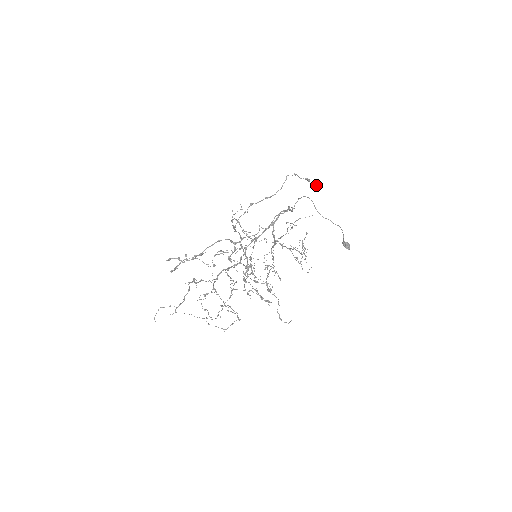
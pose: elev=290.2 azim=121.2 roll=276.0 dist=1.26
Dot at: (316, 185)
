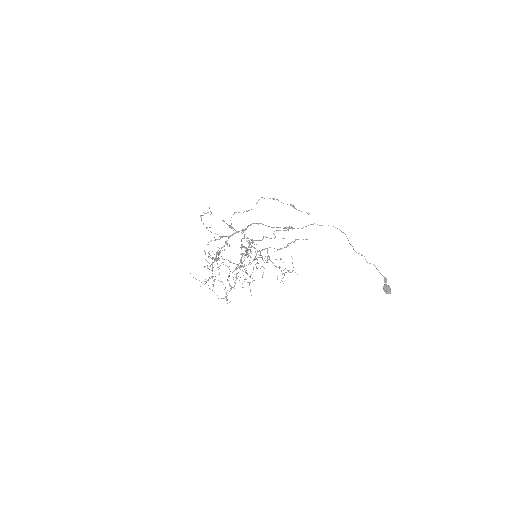
Dot at: (308, 213)
